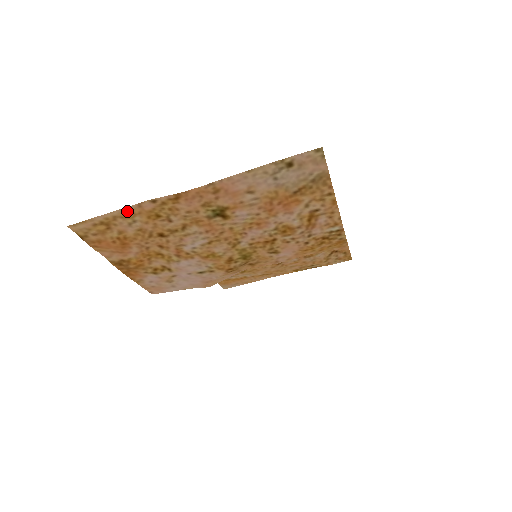
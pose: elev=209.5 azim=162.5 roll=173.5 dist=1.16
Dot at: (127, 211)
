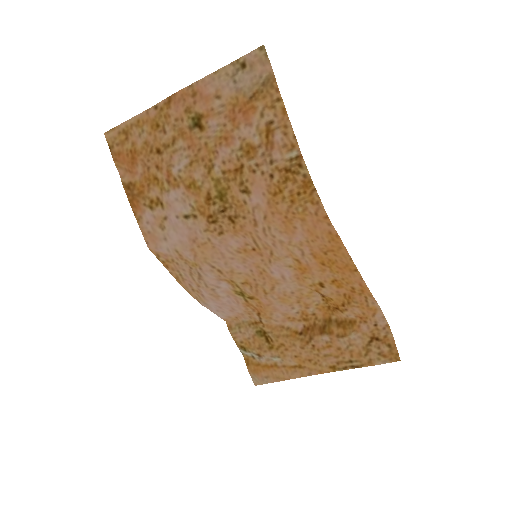
Dot at: (140, 119)
